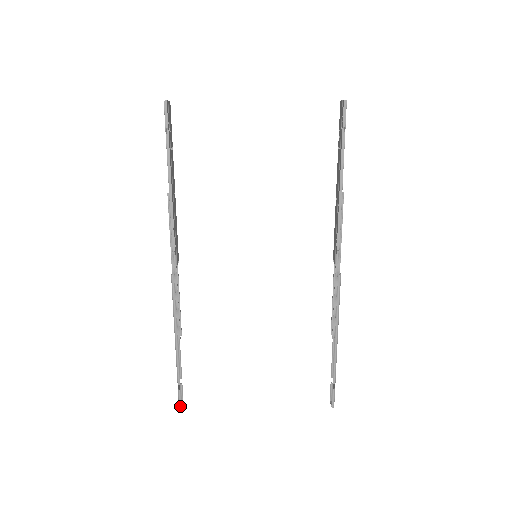
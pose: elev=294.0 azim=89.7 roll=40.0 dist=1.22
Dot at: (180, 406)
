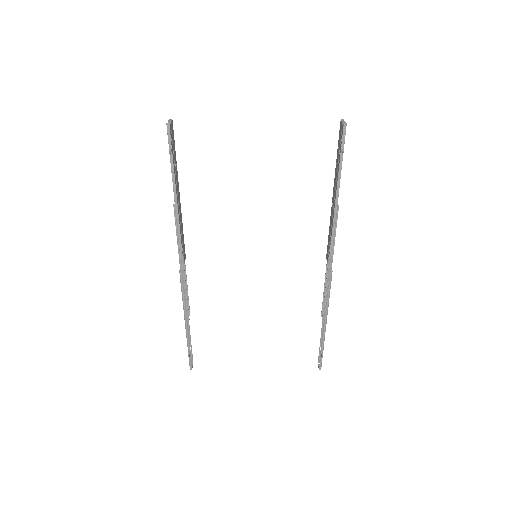
Dot at: (191, 368)
